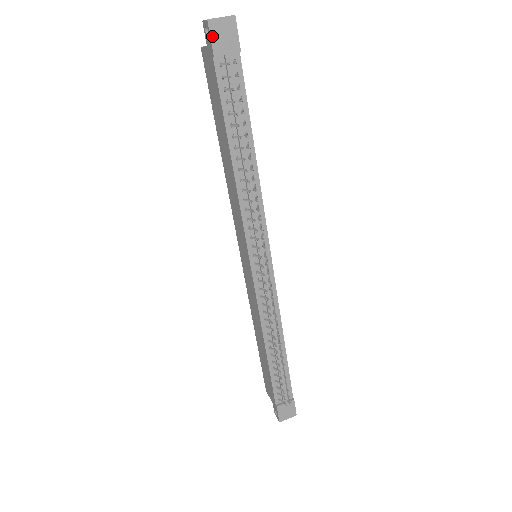
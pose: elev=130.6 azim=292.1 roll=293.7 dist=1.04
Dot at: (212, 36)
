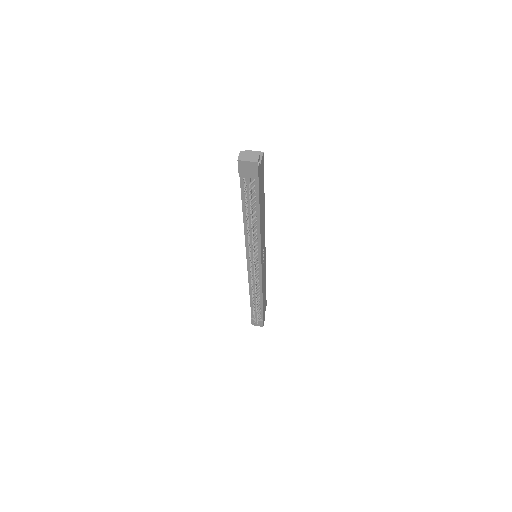
Dot at: (239, 168)
